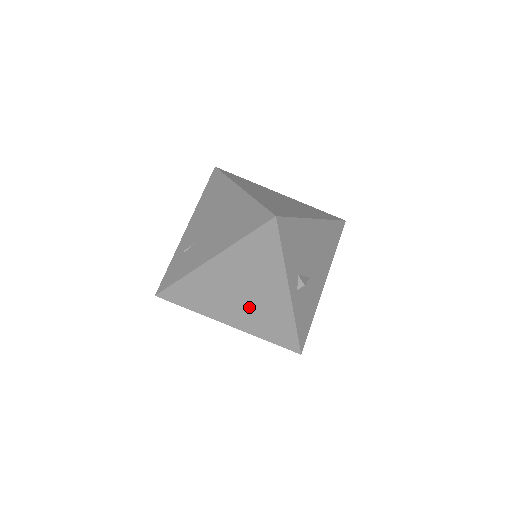
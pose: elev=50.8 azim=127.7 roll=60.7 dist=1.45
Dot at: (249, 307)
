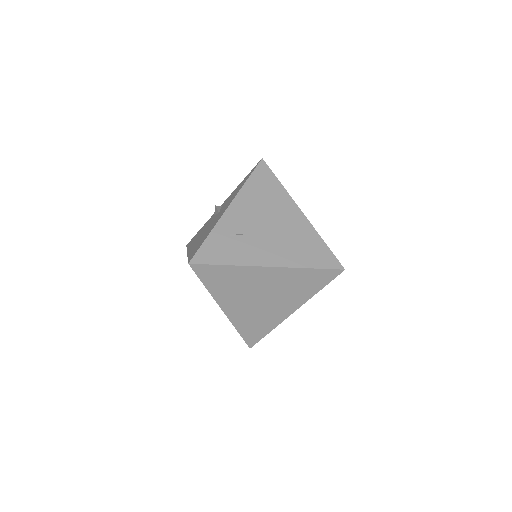
Dot at: (255, 307)
